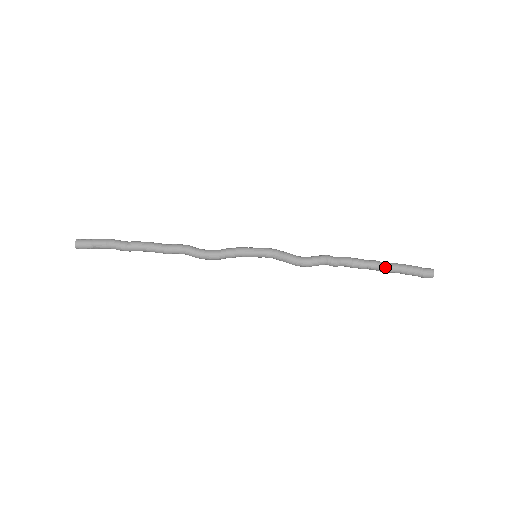
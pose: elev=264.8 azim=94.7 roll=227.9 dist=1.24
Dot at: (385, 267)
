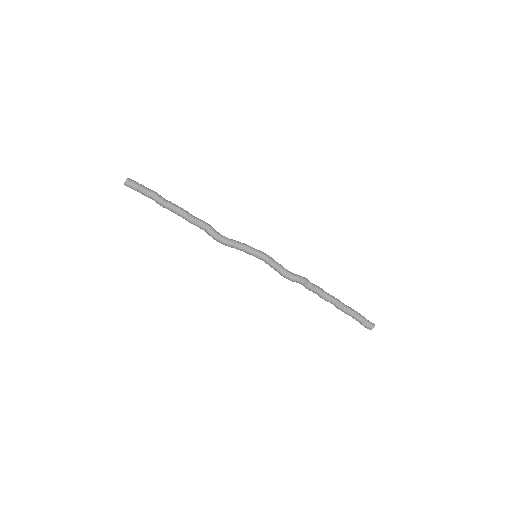
Dot at: (343, 306)
